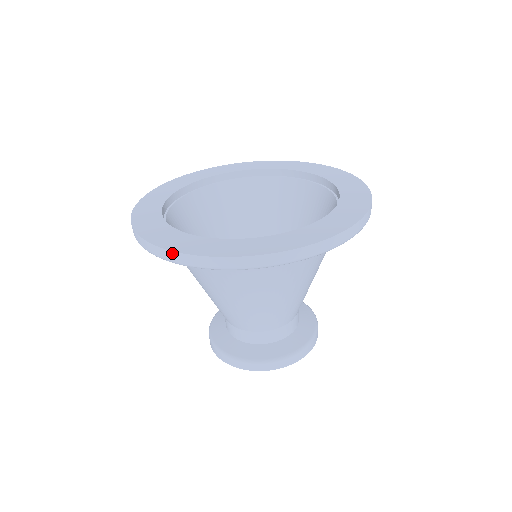
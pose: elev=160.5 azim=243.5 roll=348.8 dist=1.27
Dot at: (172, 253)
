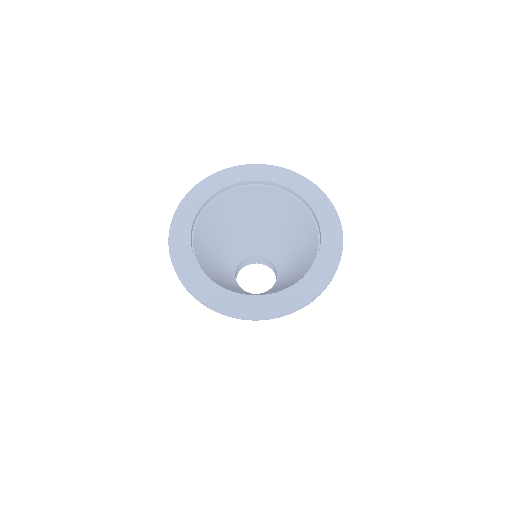
Dot at: (264, 318)
